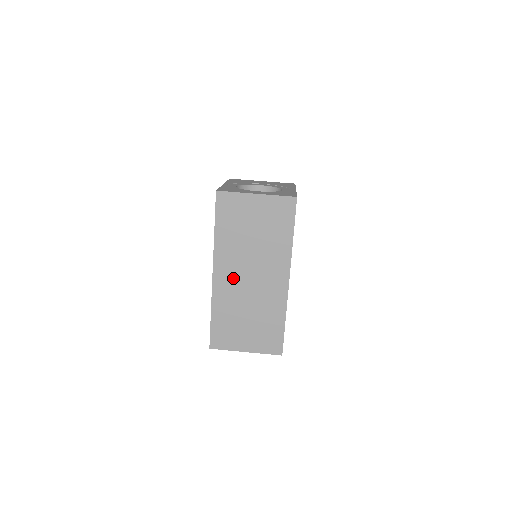
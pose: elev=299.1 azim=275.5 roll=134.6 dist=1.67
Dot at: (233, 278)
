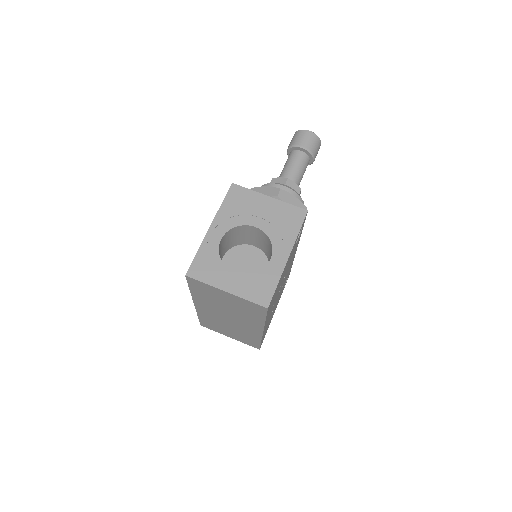
Dot at: (213, 313)
